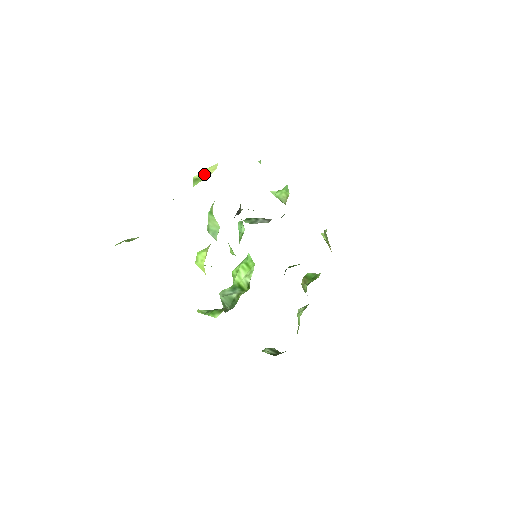
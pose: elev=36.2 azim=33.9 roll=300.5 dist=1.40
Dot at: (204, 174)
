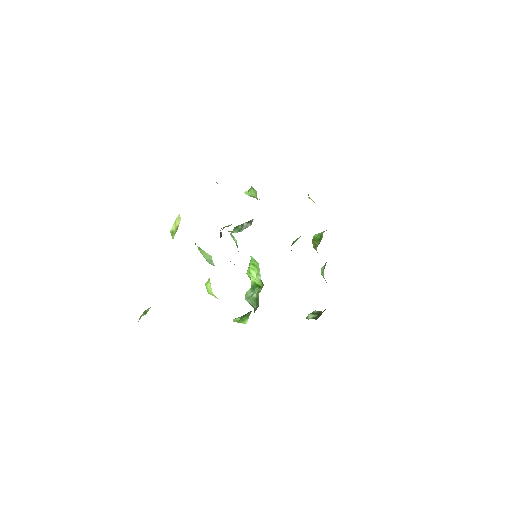
Dot at: (175, 226)
